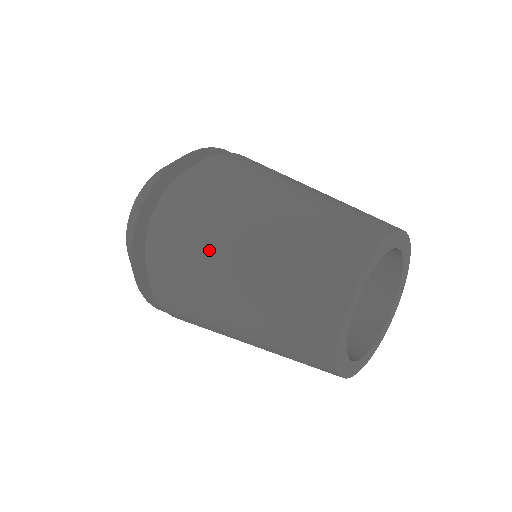
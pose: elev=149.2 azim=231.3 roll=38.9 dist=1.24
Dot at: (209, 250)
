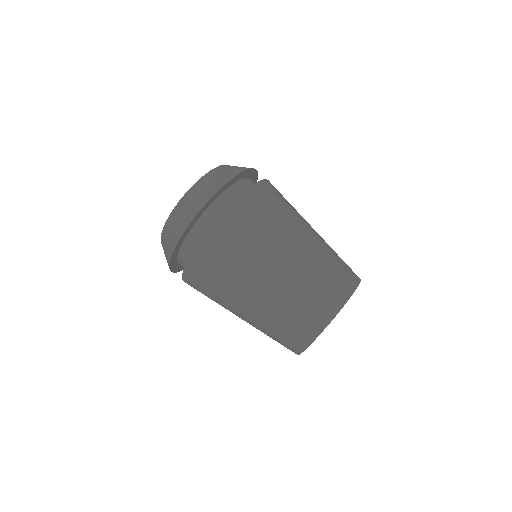
Dot at: (254, 255)
